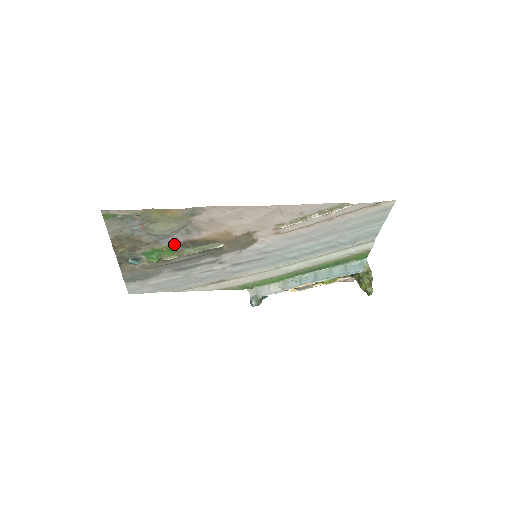
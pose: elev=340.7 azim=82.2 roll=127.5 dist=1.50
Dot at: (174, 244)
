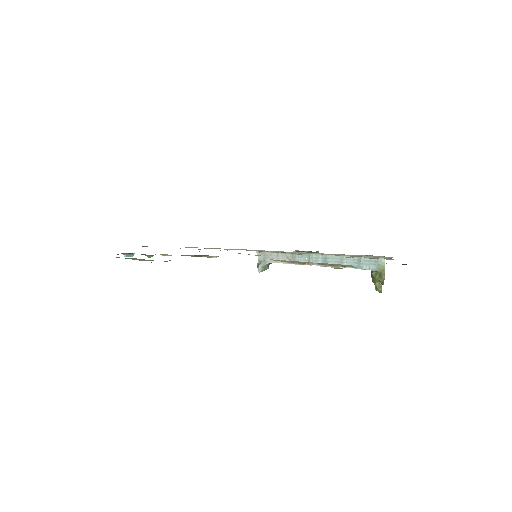
Dot at: occluded
